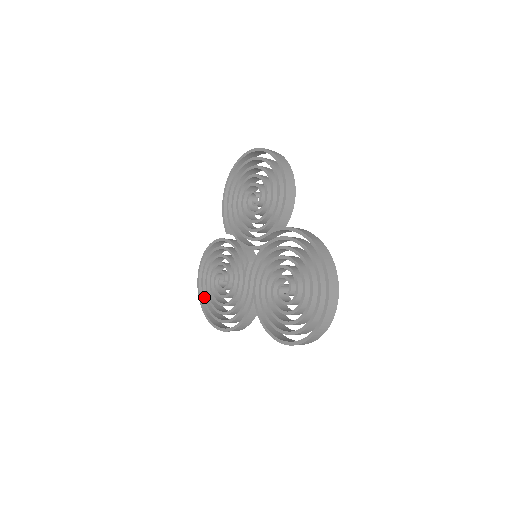
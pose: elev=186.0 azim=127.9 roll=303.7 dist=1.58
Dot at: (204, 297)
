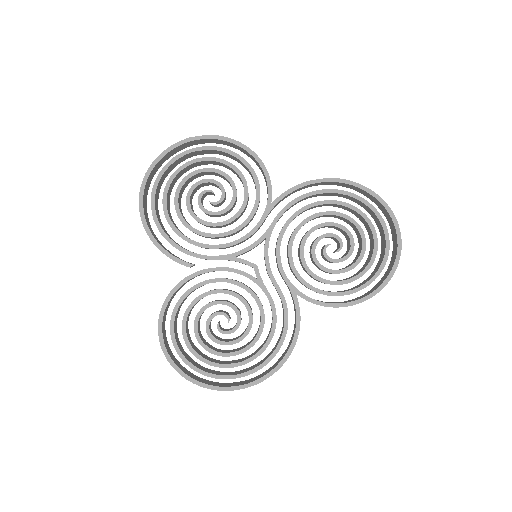
Dot at: (204, 371)
